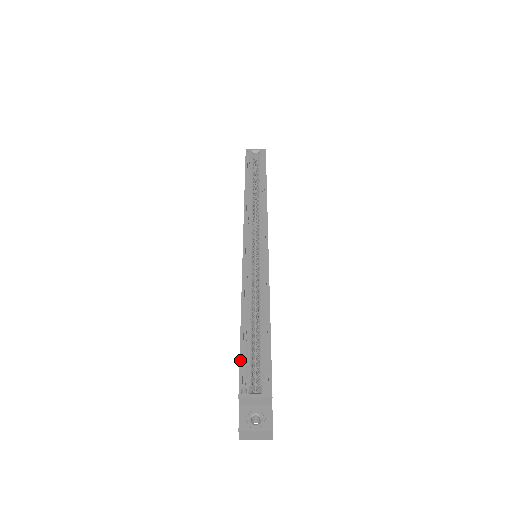
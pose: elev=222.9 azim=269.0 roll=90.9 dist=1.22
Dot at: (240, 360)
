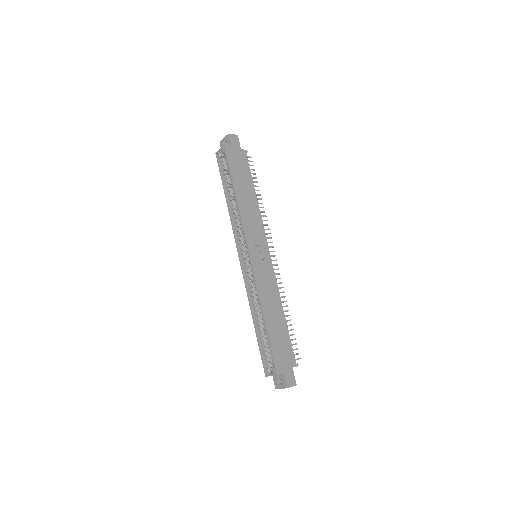
Dot at: (260, 354)
